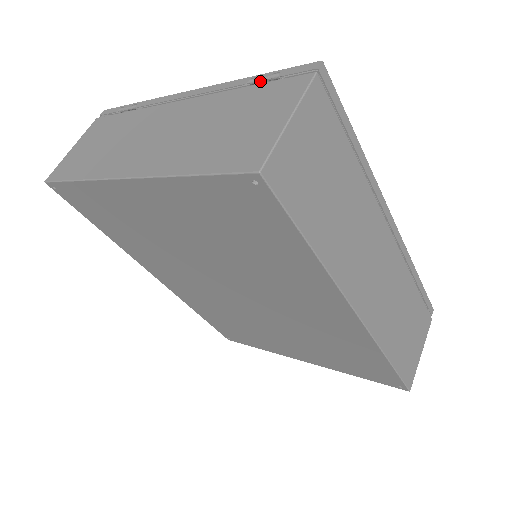
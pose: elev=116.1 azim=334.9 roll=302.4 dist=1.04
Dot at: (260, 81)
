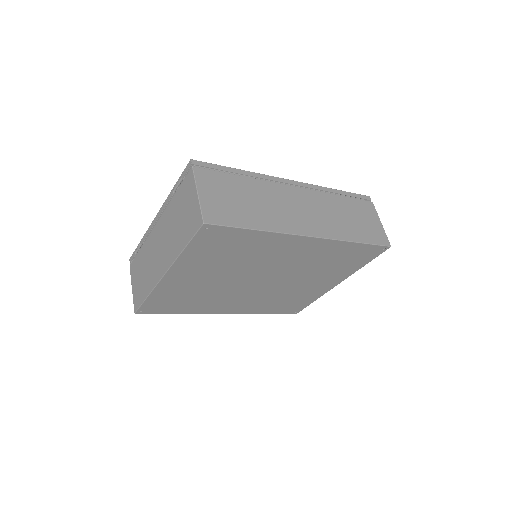
Dot at: (177, 187)
